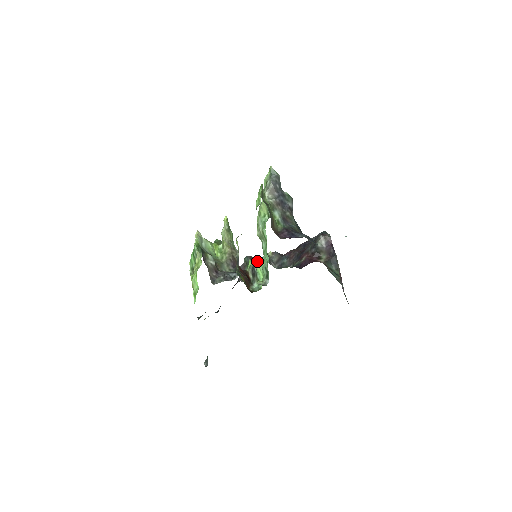
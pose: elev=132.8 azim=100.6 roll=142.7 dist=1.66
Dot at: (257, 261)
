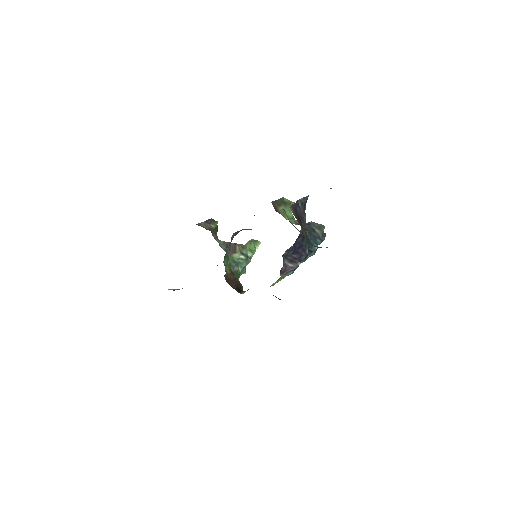
Dot at: occluded
